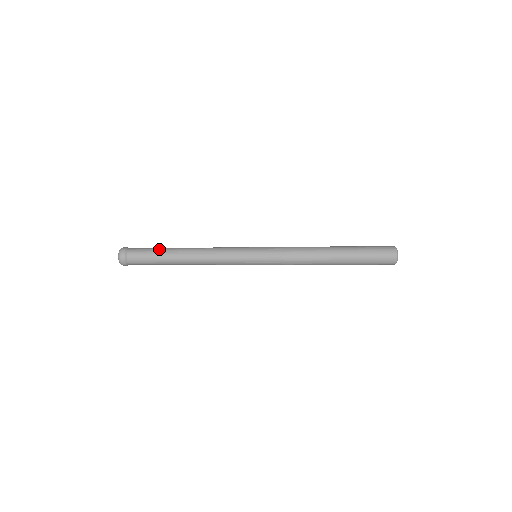
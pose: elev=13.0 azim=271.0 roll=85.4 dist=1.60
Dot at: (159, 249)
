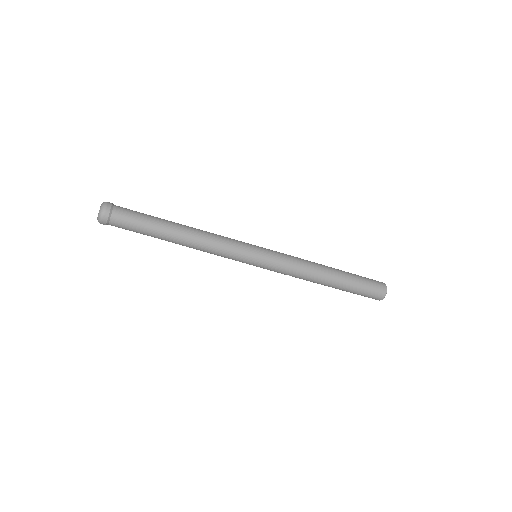
Dot at: occluded
